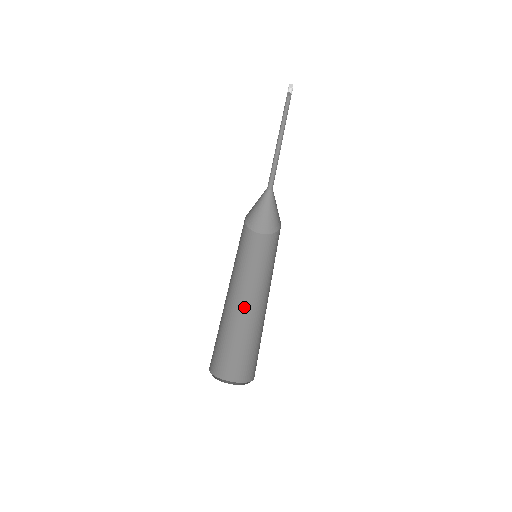
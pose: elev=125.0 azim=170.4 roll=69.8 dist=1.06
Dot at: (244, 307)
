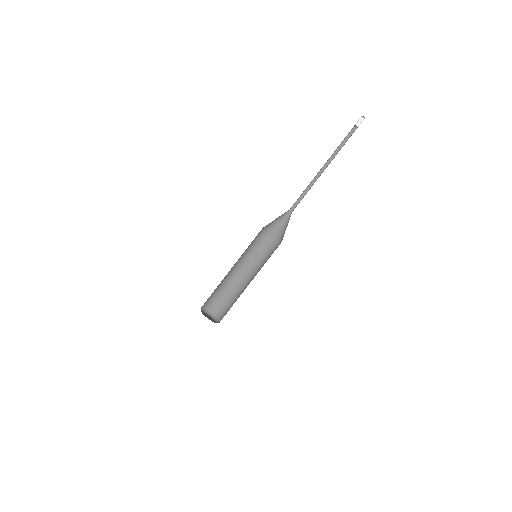
Dot at: (237, 278)
